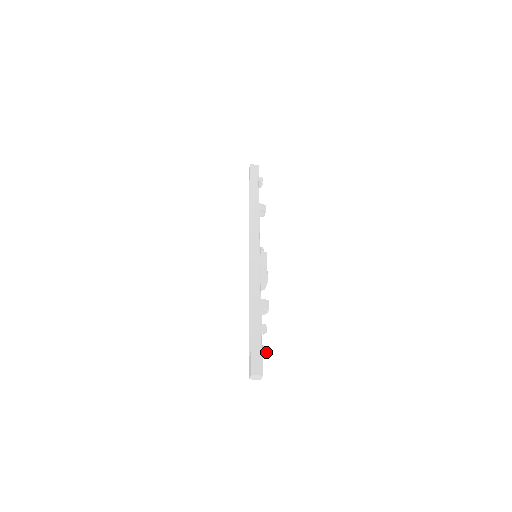
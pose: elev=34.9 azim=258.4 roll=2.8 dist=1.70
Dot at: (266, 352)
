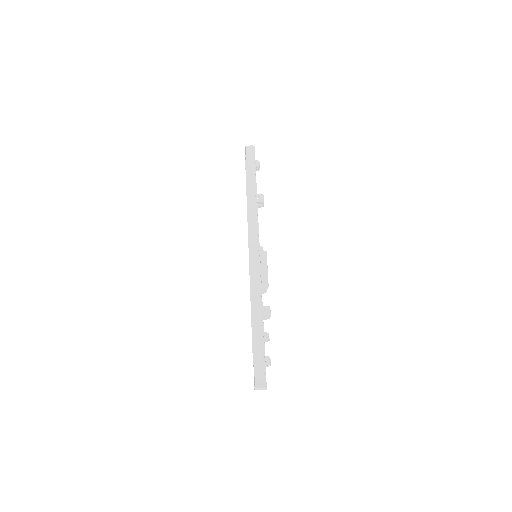
Dot at: (269, 363)
